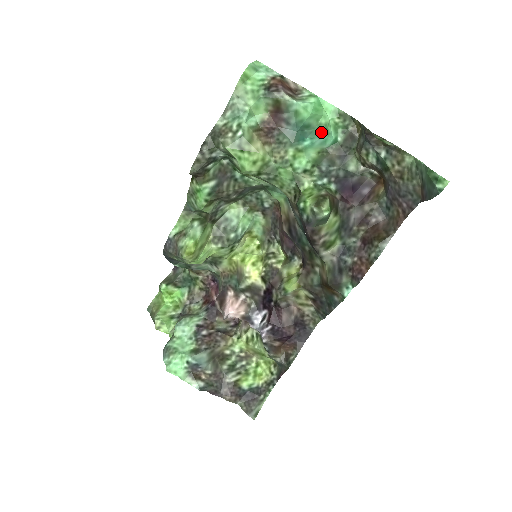
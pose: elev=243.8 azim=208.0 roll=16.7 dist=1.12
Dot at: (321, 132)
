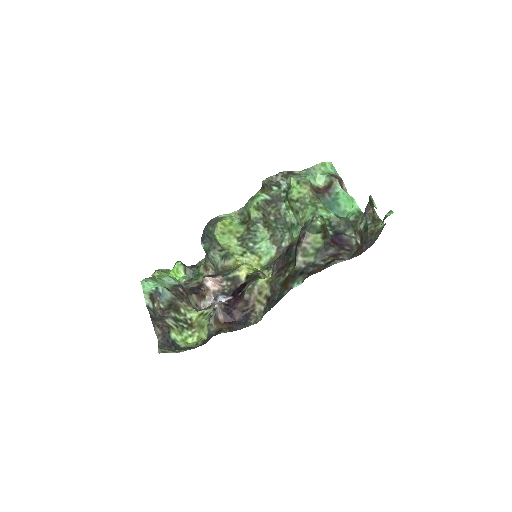
Dot at: (343, 216)
